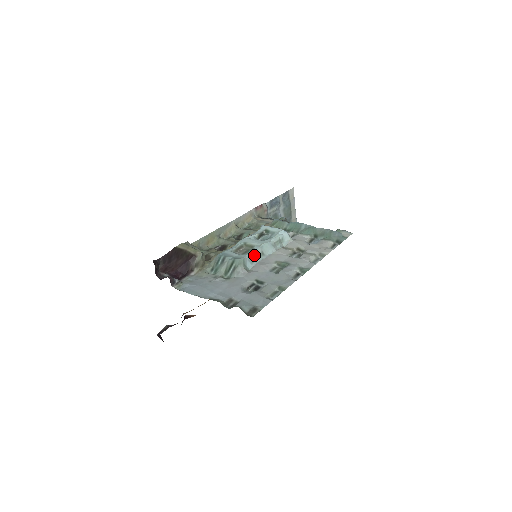
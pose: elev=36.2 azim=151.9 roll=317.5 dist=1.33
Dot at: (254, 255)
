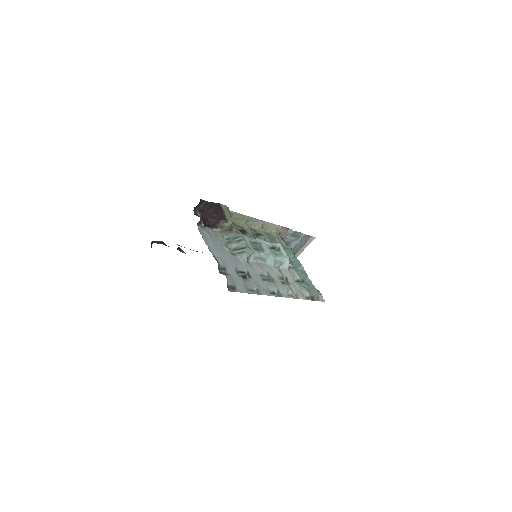
Dot at: (260, 256)
